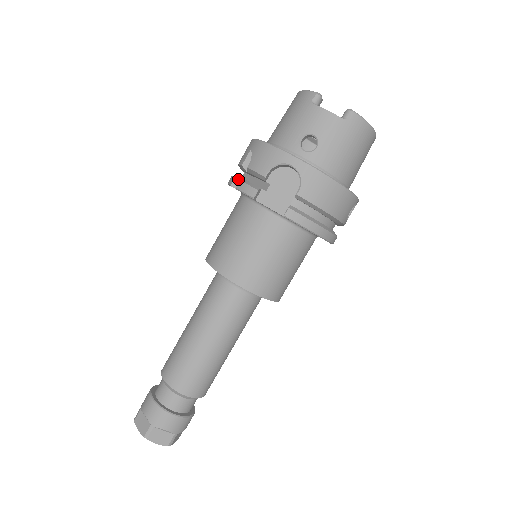
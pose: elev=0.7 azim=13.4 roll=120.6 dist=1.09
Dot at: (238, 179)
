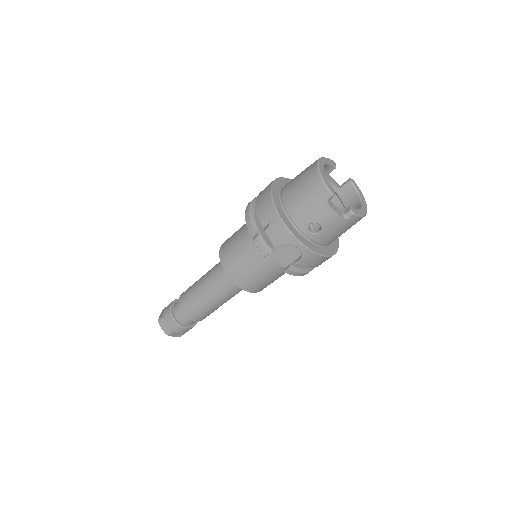
Dot at: (255, 230)
